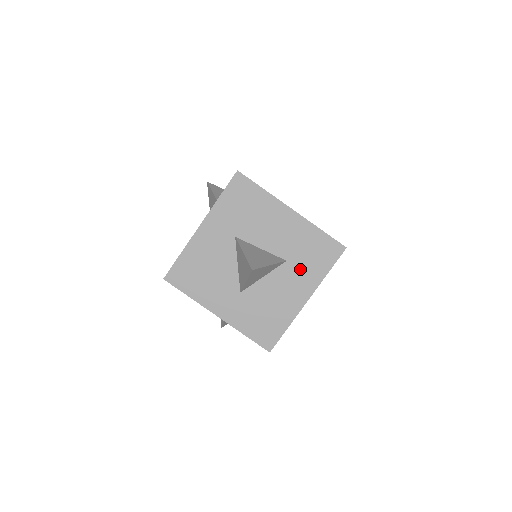
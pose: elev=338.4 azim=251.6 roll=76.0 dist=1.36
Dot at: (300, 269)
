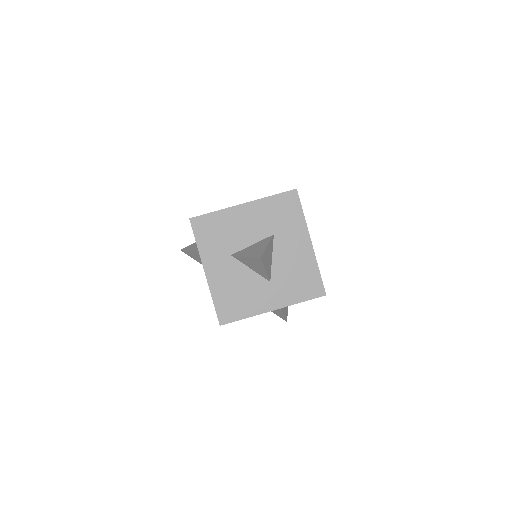
Dot at: (286, 230)
